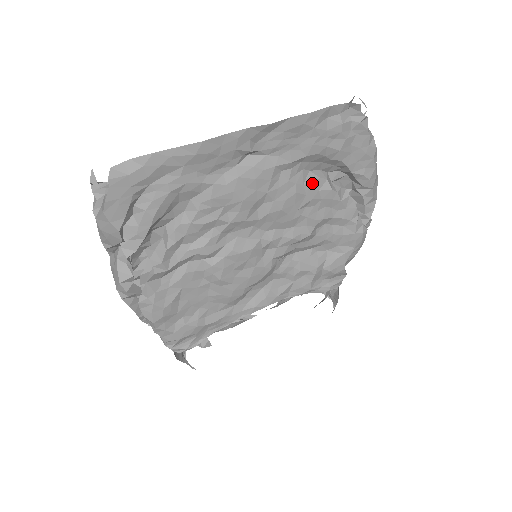
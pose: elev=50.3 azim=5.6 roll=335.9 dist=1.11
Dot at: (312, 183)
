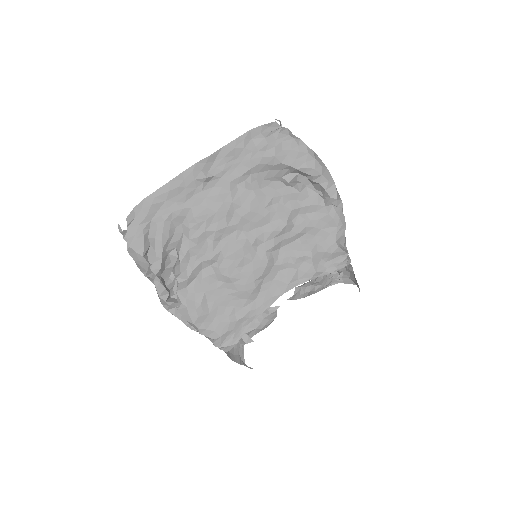
Dot at: (267, 186)
